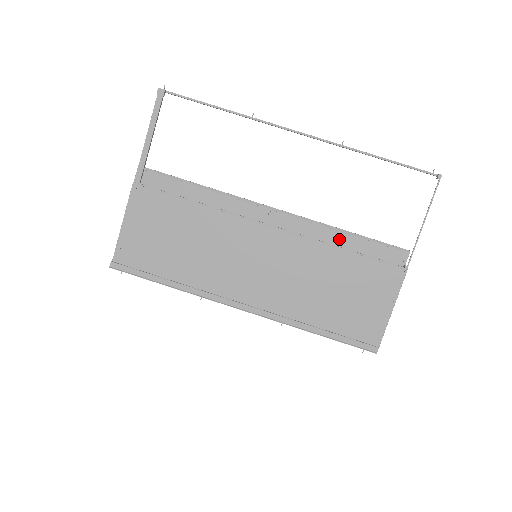
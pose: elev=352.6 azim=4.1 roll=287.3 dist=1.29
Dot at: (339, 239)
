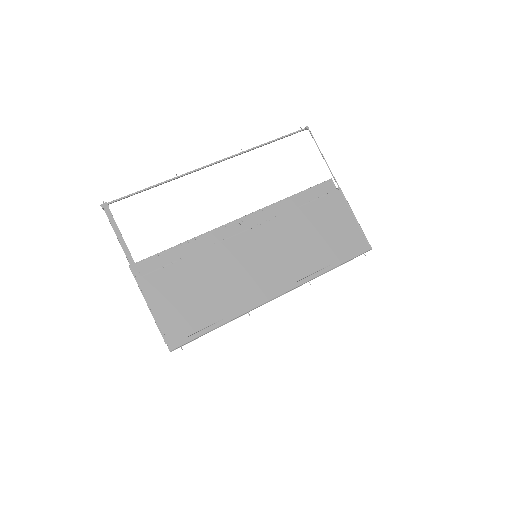
Dot at: (291, 204)
